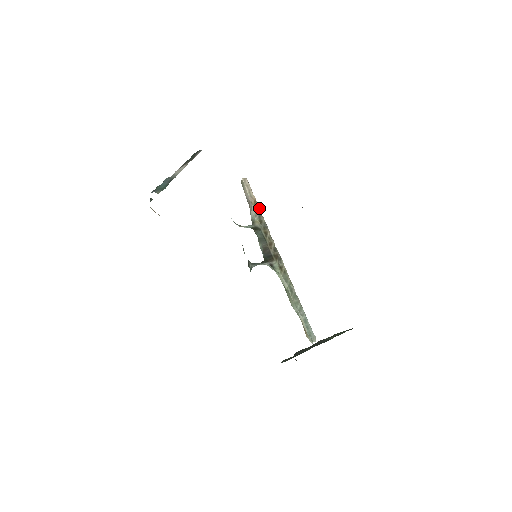
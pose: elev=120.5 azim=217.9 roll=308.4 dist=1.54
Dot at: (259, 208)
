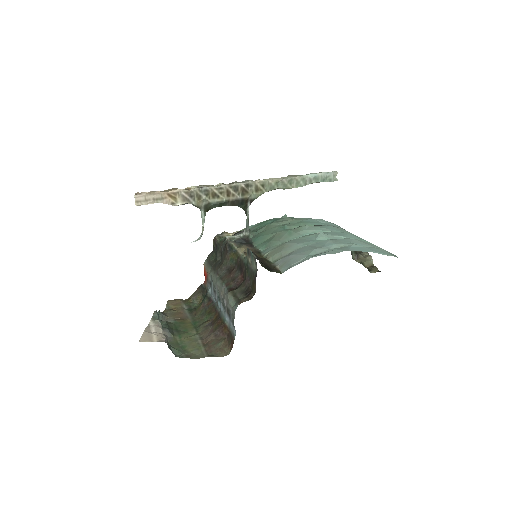
Dot at: (180, 192)
